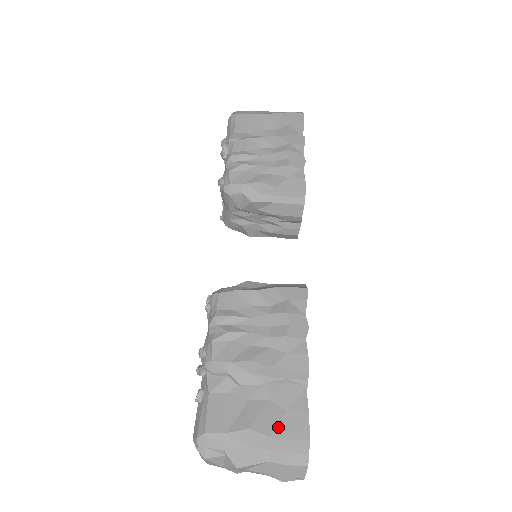
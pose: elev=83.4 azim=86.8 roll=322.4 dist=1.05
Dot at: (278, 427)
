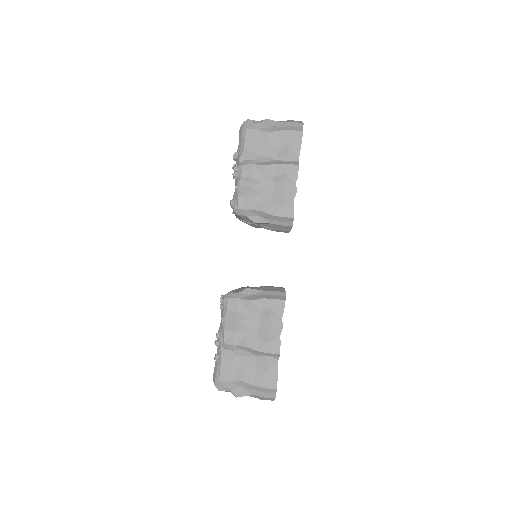
Dot at: (260, 381)
